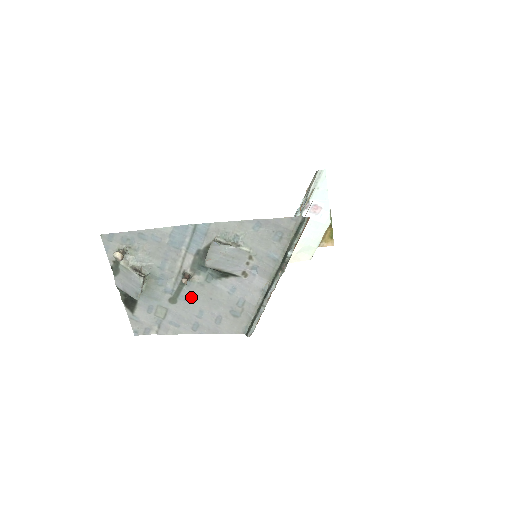
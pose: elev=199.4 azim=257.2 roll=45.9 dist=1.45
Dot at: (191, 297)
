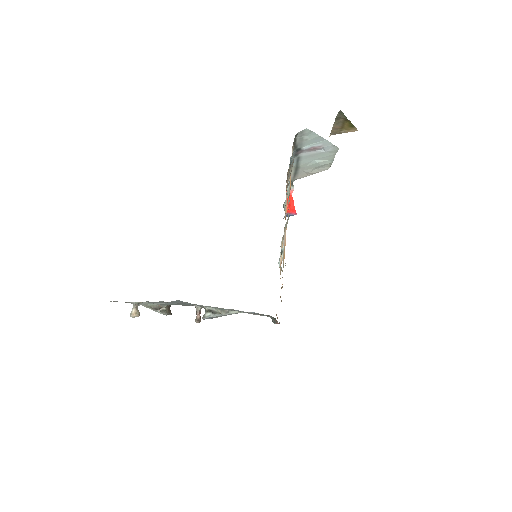
Dot at: occluded
